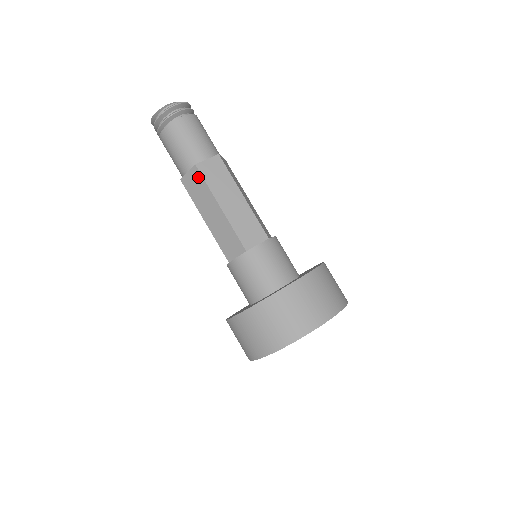
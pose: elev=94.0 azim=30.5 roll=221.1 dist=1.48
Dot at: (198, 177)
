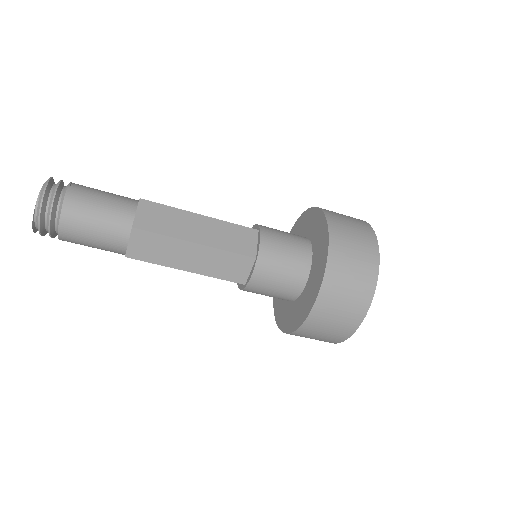
Dot at: occluded
